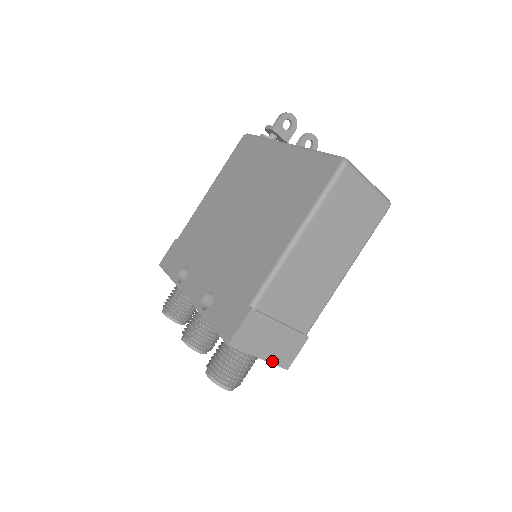
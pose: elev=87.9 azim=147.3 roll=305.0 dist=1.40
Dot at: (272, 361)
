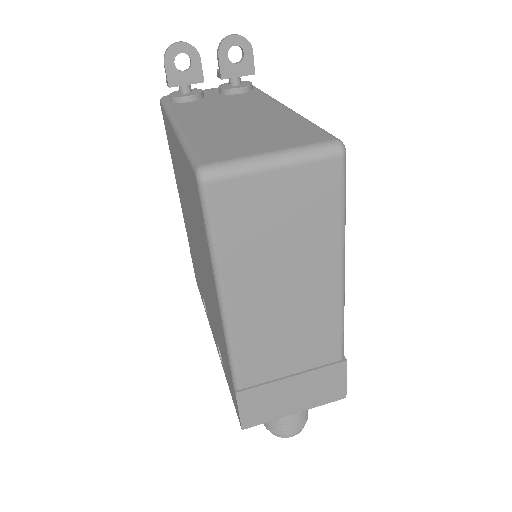
Dot at: (315, 405)
